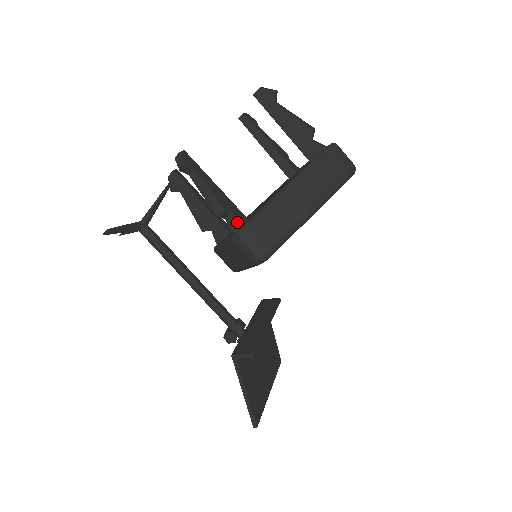
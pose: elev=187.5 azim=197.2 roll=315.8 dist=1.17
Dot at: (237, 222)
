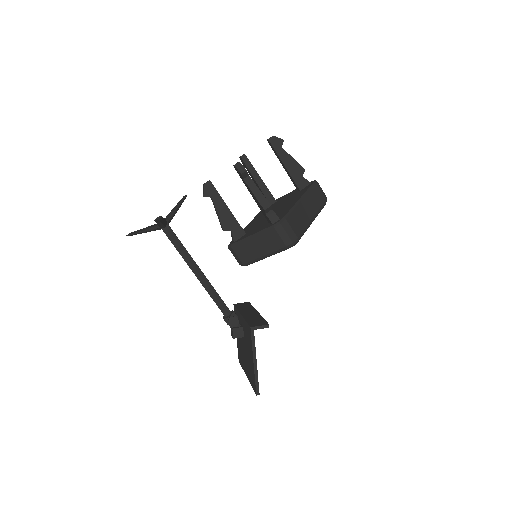
Dot at: (276, 216)
